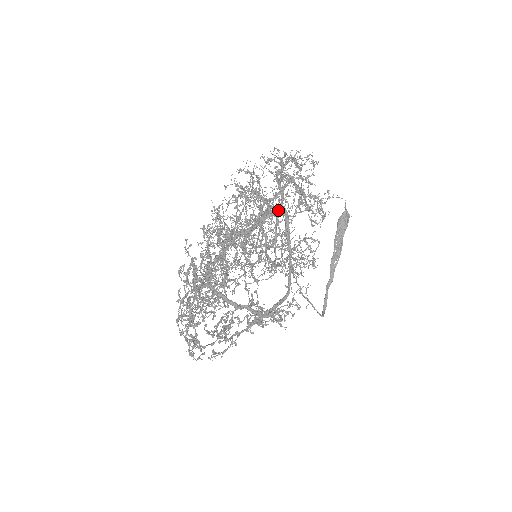
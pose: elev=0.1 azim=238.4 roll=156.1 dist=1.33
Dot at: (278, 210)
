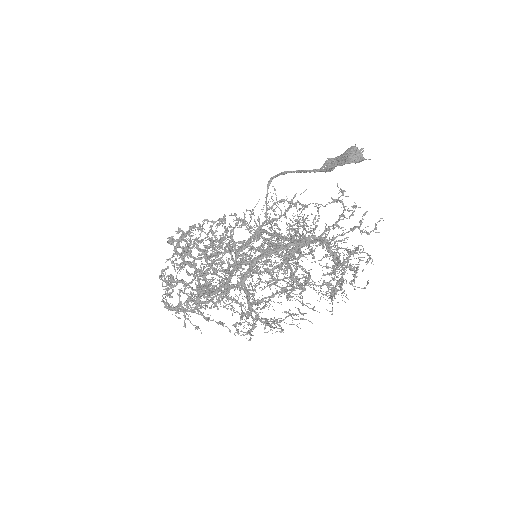
Dot at: occluded
